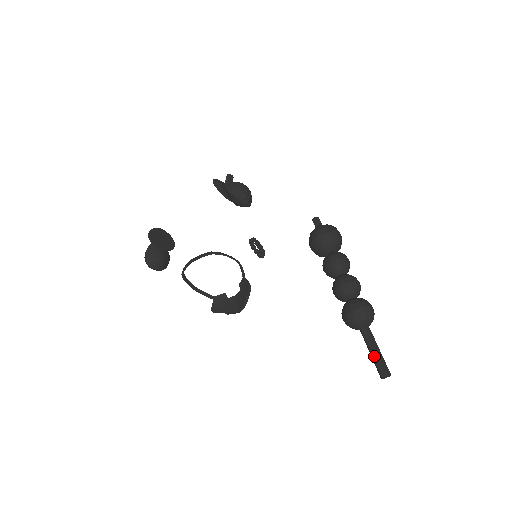
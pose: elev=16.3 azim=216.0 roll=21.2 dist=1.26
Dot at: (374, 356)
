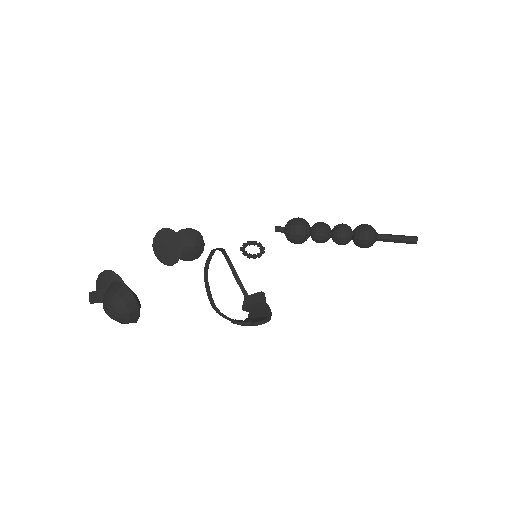
Dot at: (401, 236)
